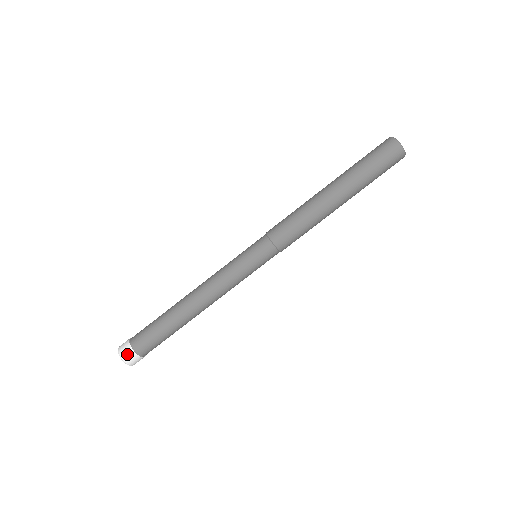
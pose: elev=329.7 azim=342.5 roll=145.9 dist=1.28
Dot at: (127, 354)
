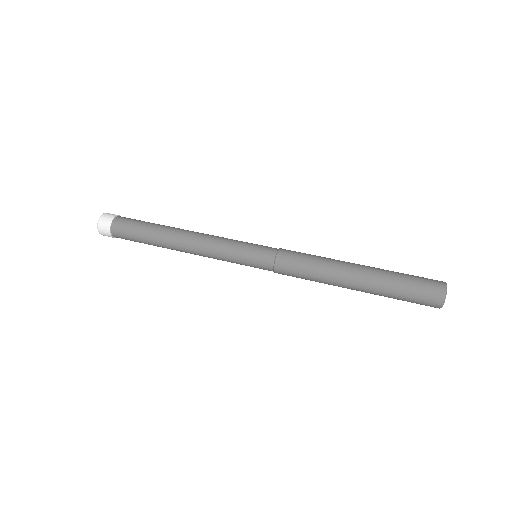
Dot at: (107, 218)
